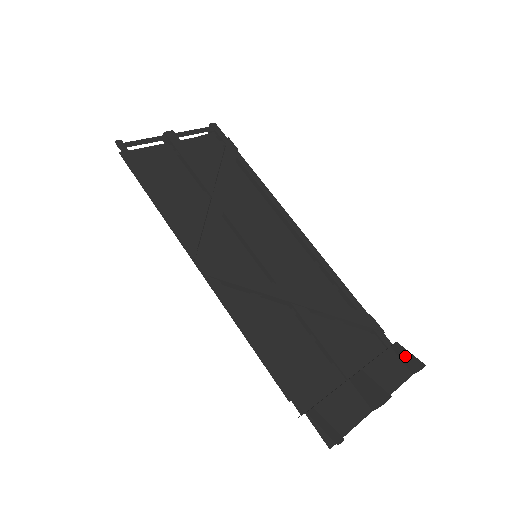
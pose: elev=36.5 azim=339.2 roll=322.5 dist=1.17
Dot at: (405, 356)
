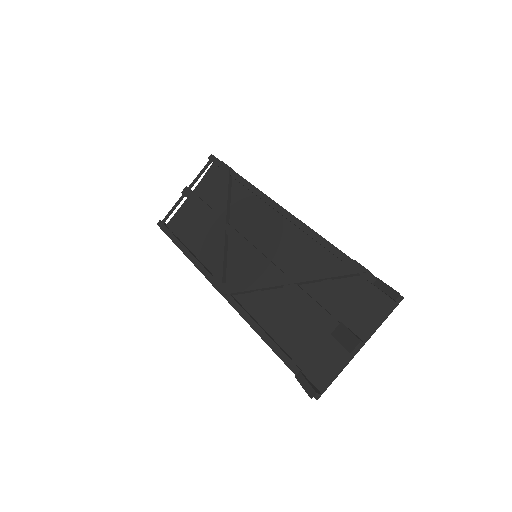
Dot at: (382, 291)
